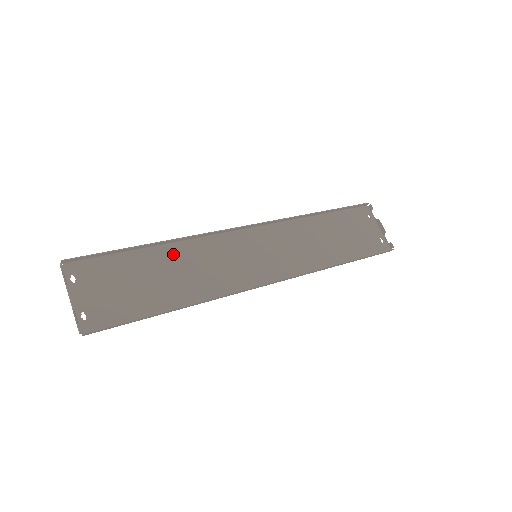
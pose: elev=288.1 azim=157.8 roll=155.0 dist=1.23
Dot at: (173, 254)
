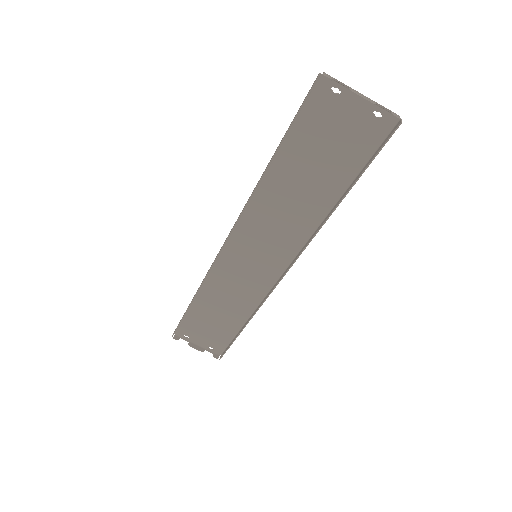
Dot at: (208, 295)
